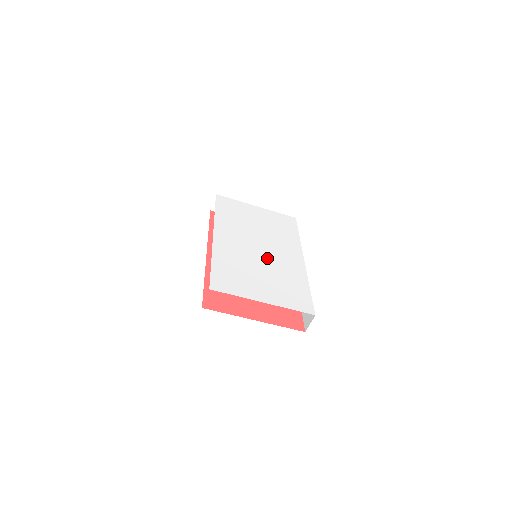
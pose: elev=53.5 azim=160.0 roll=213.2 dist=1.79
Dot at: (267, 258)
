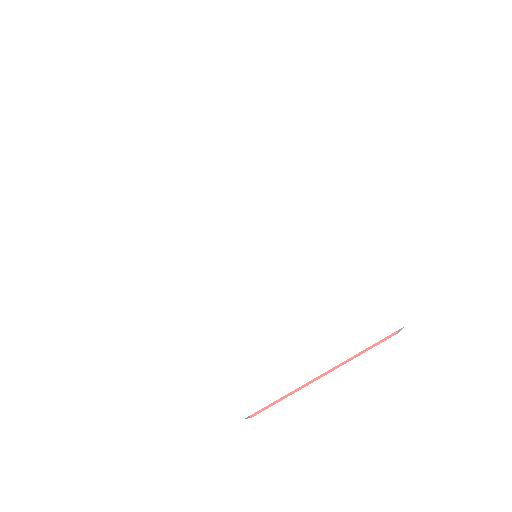
Dot at: (276, 264)
